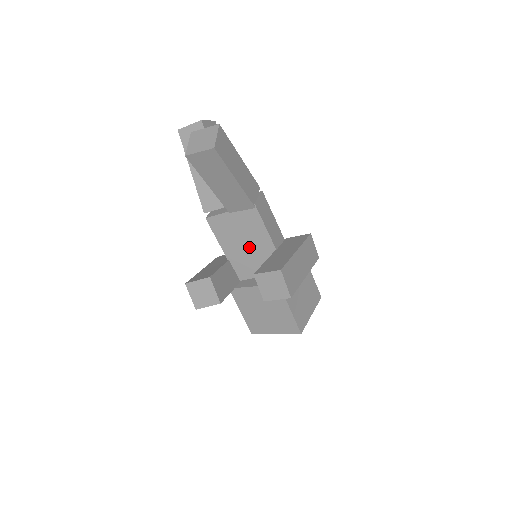
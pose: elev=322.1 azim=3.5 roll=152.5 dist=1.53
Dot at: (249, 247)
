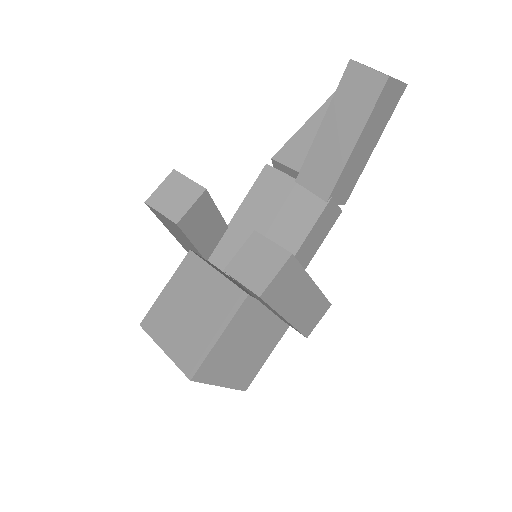
Dot at: (265, 235)
